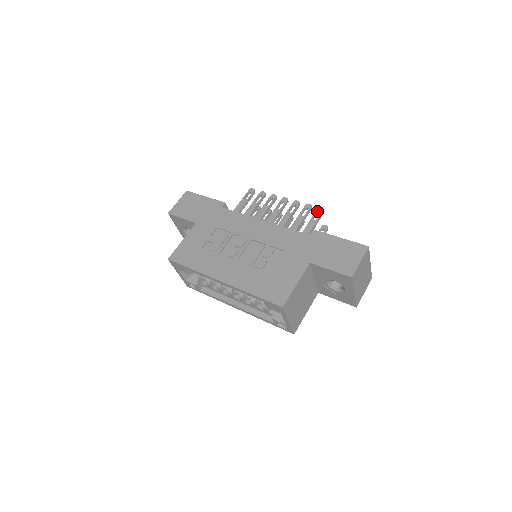
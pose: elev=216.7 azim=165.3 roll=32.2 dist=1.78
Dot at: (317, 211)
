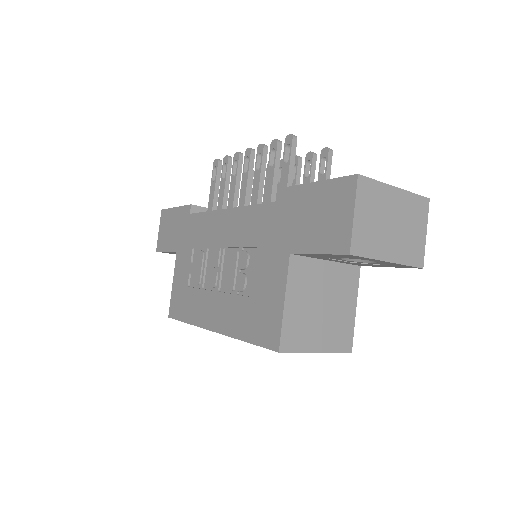
Dot at: (285, 146)
